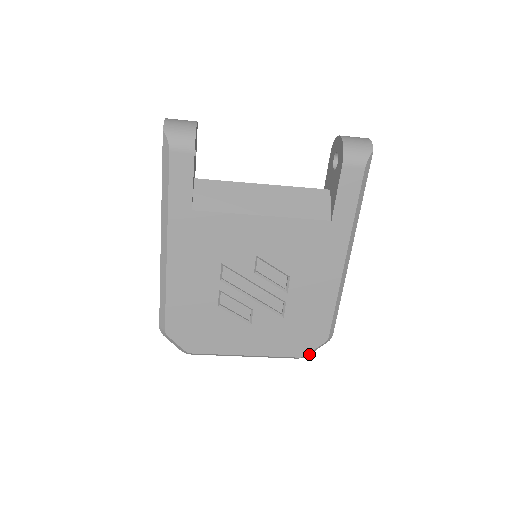
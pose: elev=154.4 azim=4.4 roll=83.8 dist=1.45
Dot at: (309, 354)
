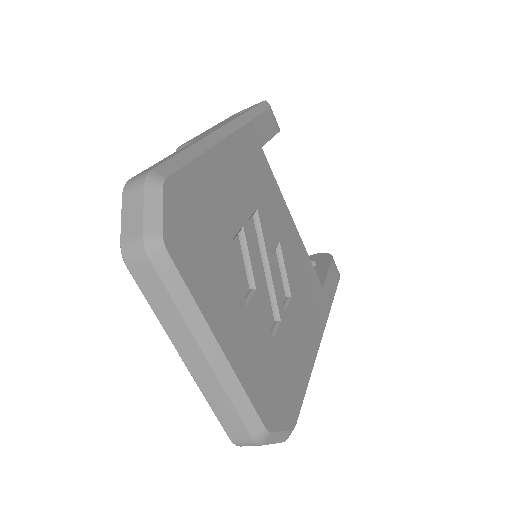
Dot at: (265, 443)
